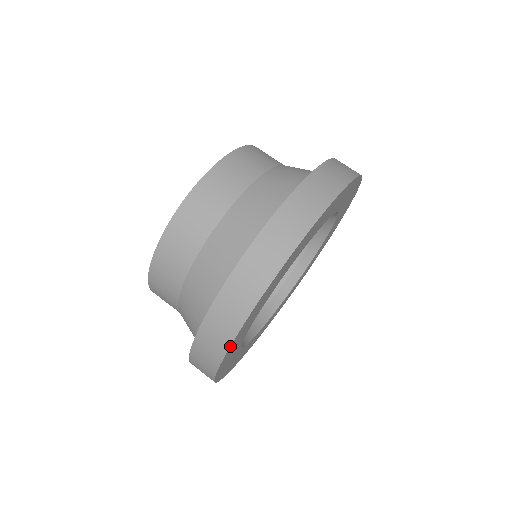
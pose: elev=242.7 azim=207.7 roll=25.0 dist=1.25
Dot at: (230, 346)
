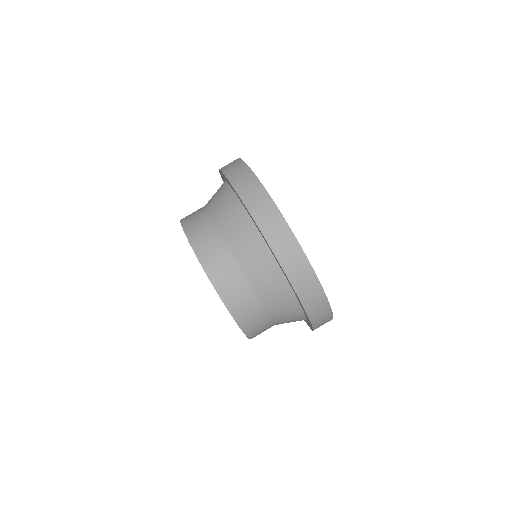
Dot at: occluded
